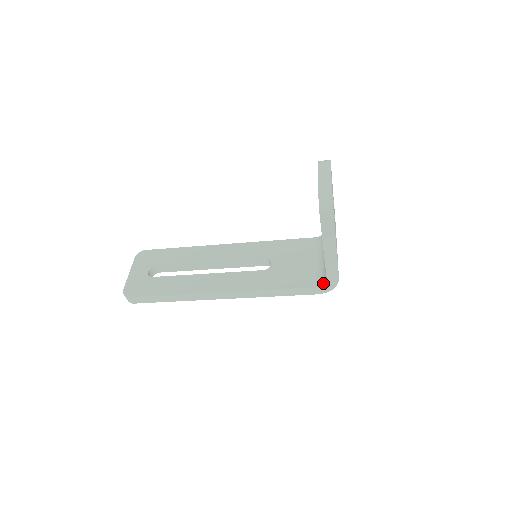
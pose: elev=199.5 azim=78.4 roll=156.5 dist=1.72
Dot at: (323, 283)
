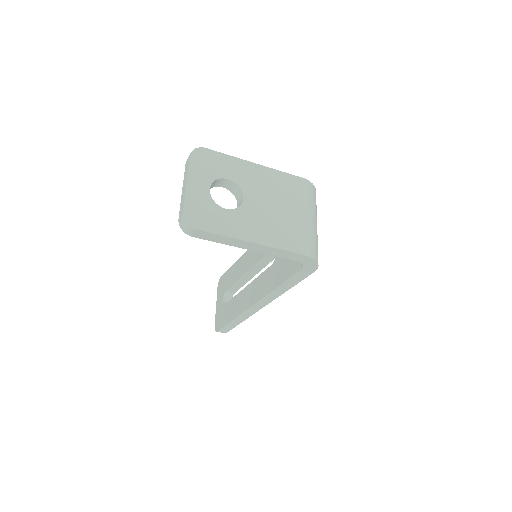
Dot at: (302, 263)
